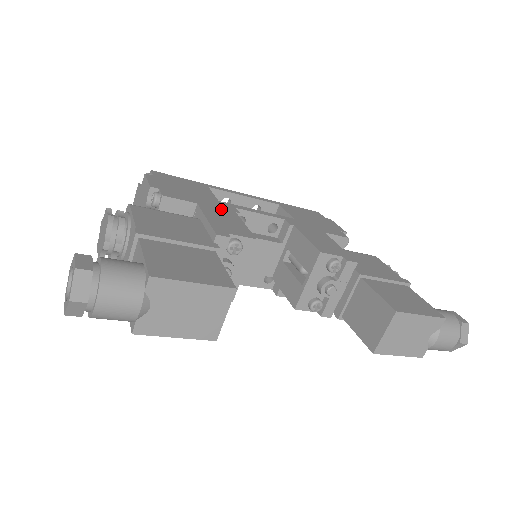
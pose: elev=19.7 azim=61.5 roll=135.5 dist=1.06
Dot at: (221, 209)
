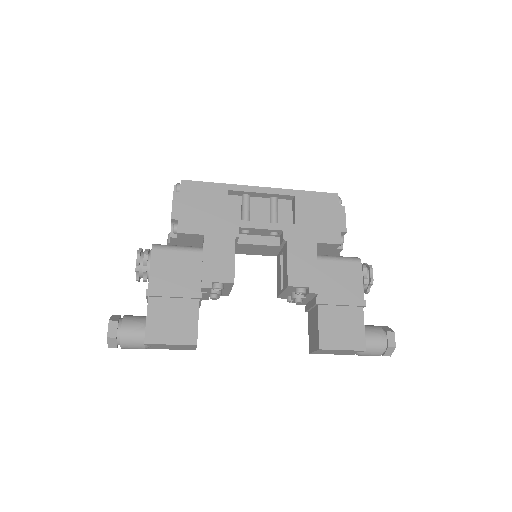
Dot at: (223, 237)
